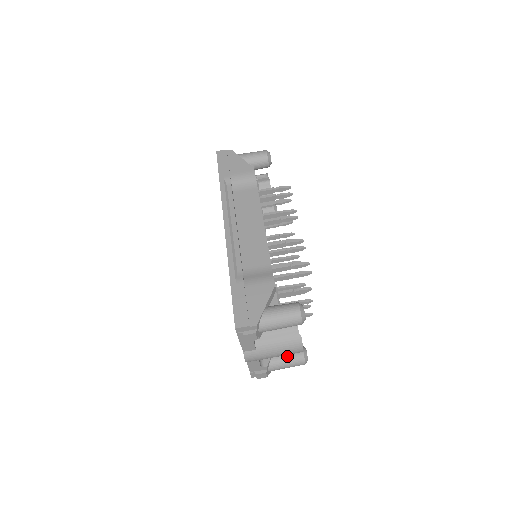
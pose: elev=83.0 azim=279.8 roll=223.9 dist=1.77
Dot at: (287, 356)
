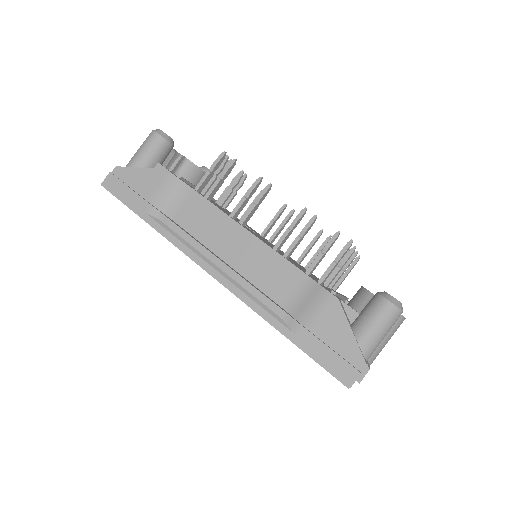
Dot at: occluded
